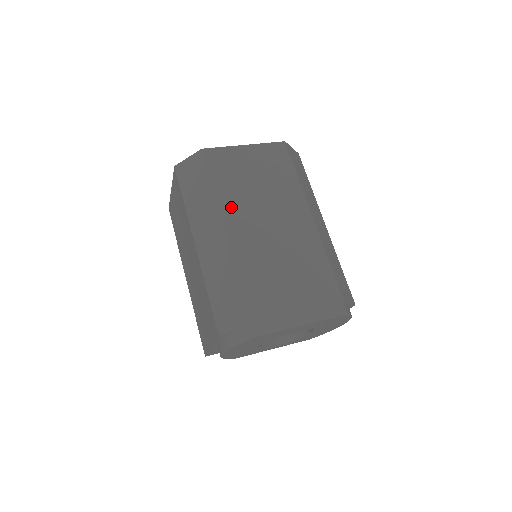
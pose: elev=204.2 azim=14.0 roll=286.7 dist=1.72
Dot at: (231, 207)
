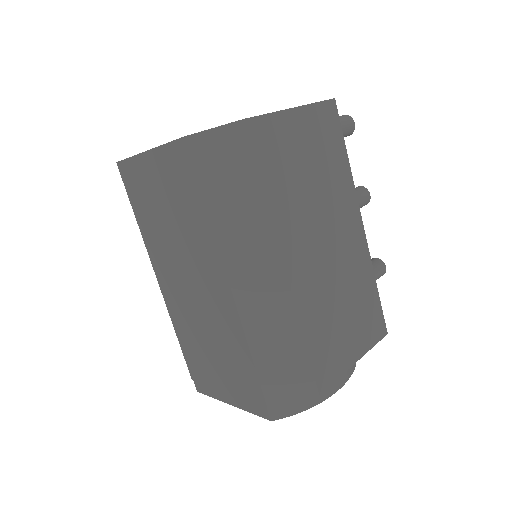
Dot at: (154, 251)
